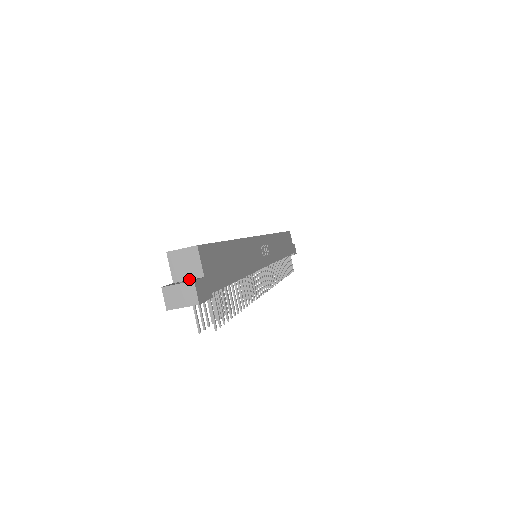
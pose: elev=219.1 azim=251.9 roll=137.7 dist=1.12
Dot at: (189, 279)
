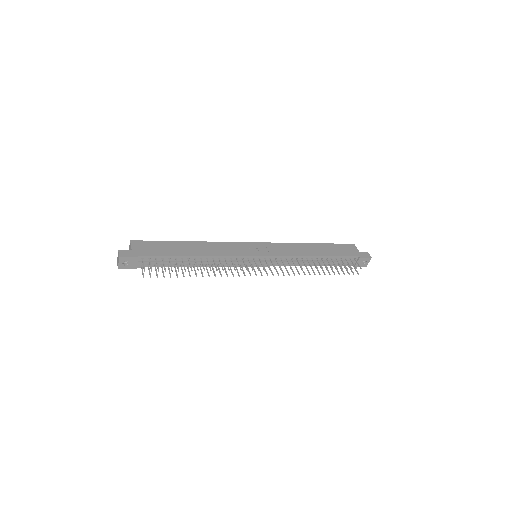
Dot at: occluded
